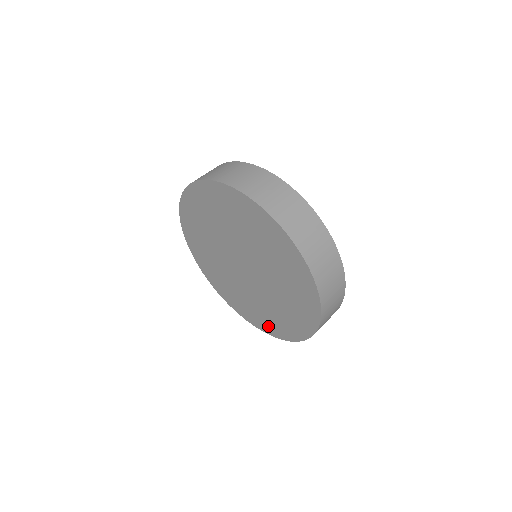
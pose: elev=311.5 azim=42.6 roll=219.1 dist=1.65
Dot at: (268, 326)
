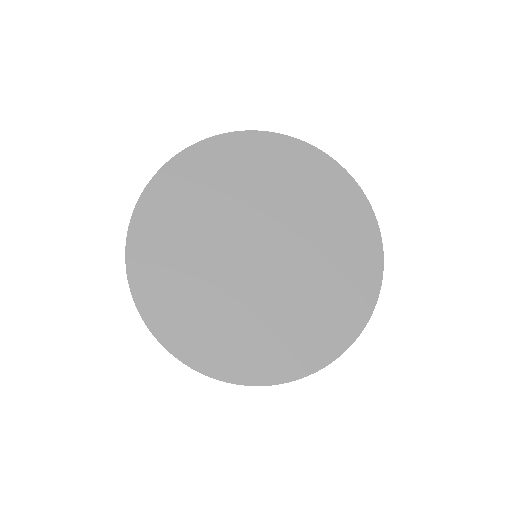
Dot at: (363, 276)
